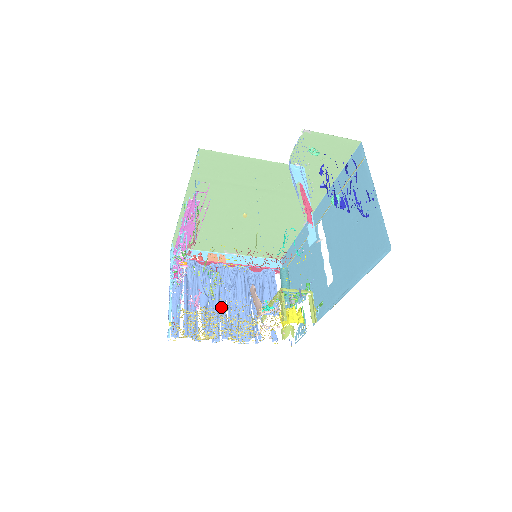
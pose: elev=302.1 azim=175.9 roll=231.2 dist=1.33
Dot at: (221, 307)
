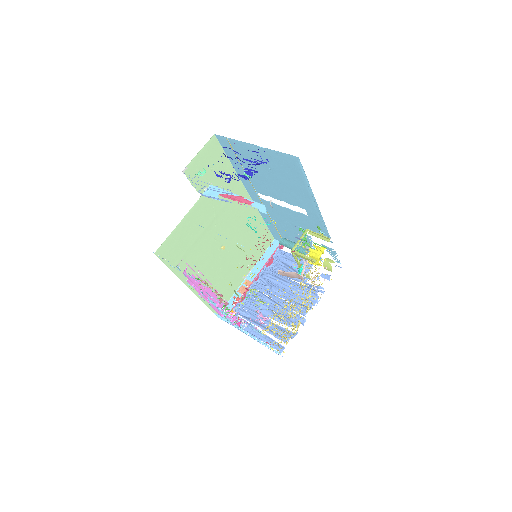
Dot at: (282, 304)
